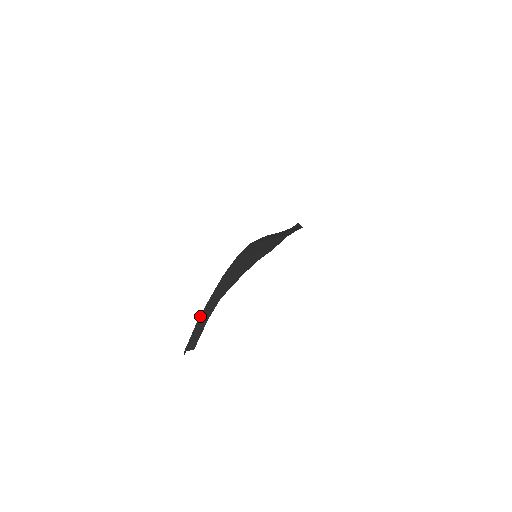
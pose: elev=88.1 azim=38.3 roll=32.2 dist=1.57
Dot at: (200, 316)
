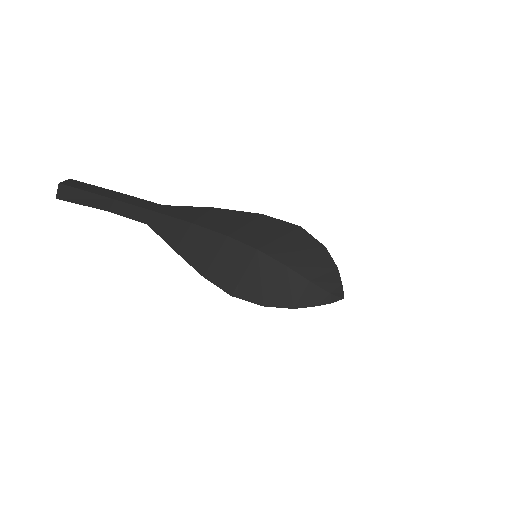
Dot at: (119, 197)
